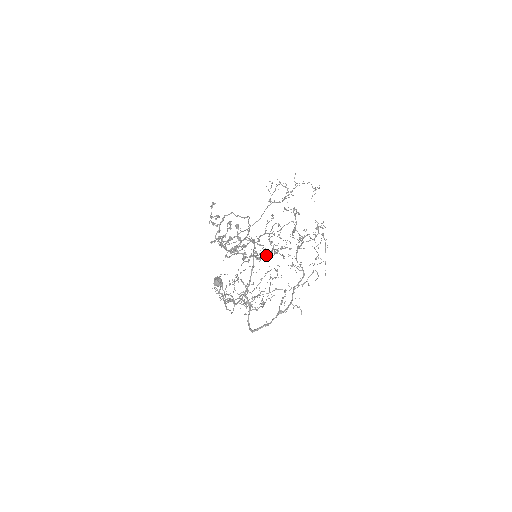
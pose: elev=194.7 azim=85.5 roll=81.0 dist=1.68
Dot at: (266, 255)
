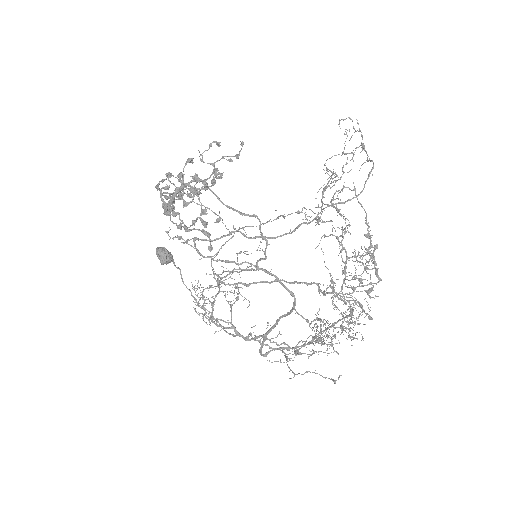
Dot at: (201, 154)
